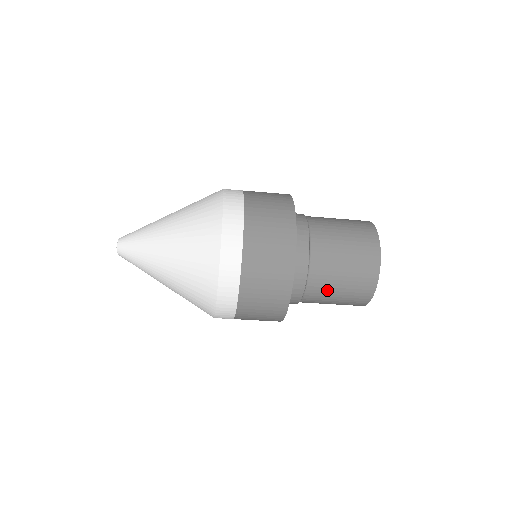
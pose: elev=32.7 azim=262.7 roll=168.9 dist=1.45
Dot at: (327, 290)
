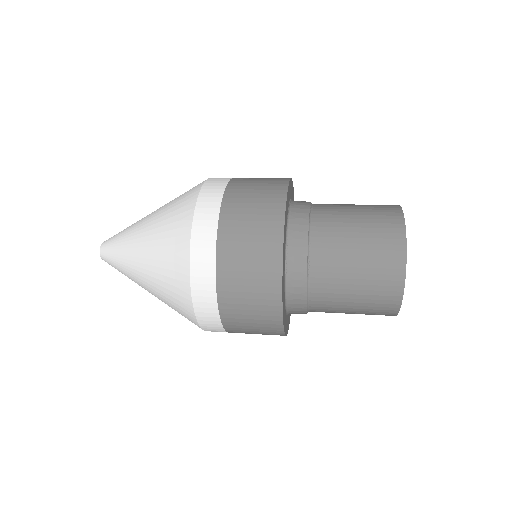
Dot at: occluded
